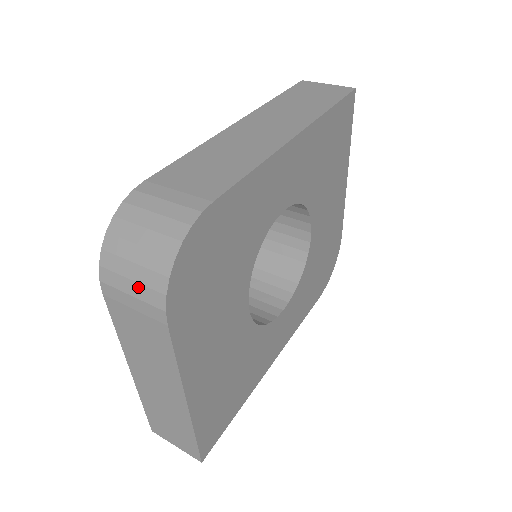
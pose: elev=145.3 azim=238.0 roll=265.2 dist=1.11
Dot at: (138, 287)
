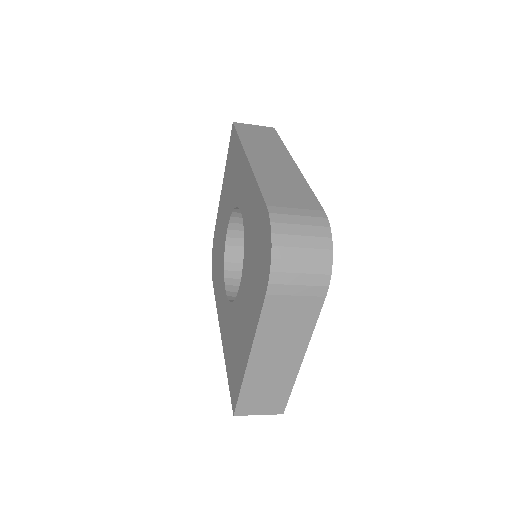
Dot at: (307, 277)
